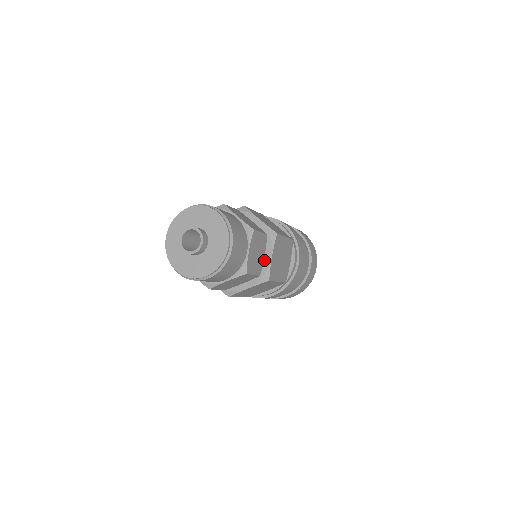
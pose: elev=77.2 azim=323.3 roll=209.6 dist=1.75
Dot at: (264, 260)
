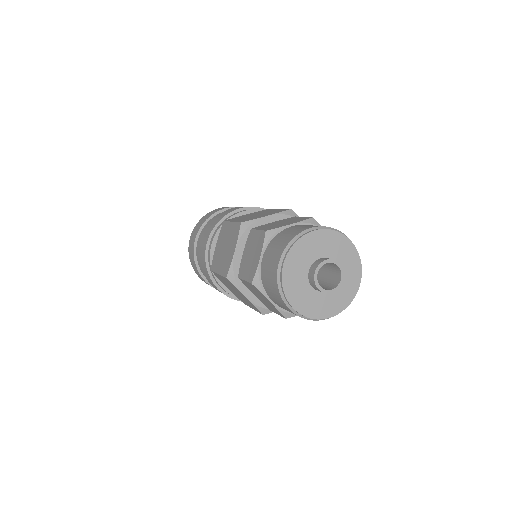
Dot at: occluded
